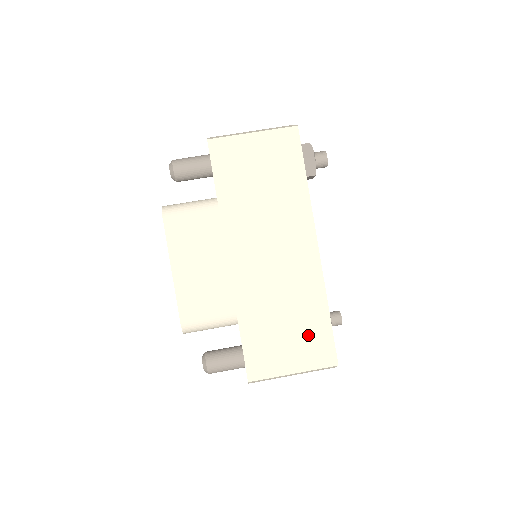
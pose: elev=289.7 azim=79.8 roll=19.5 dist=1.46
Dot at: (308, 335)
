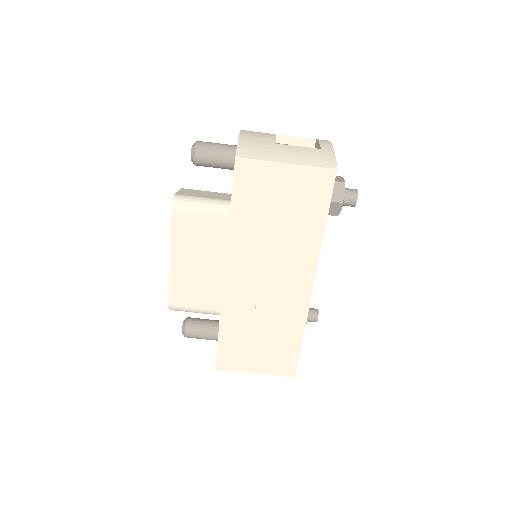
Dot at: (278, 351)
